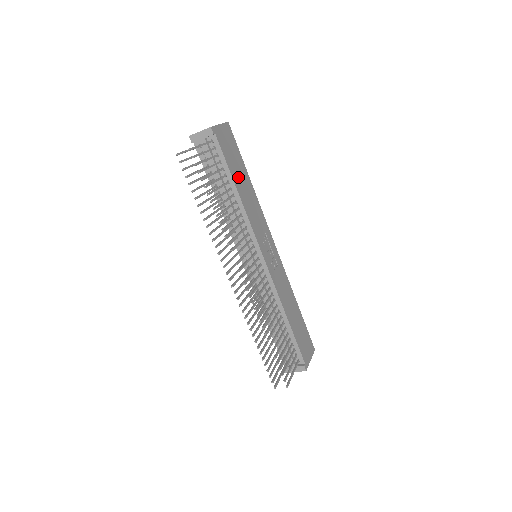
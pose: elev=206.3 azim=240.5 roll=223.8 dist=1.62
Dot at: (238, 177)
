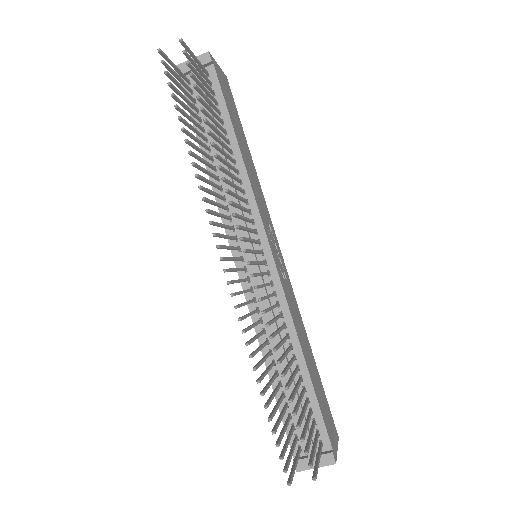
Dot at: (238, 134)
